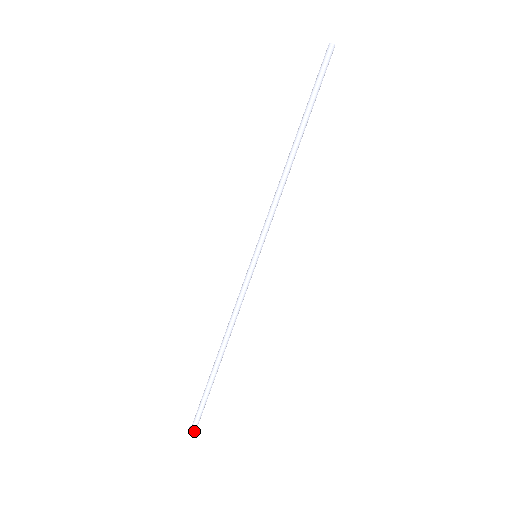
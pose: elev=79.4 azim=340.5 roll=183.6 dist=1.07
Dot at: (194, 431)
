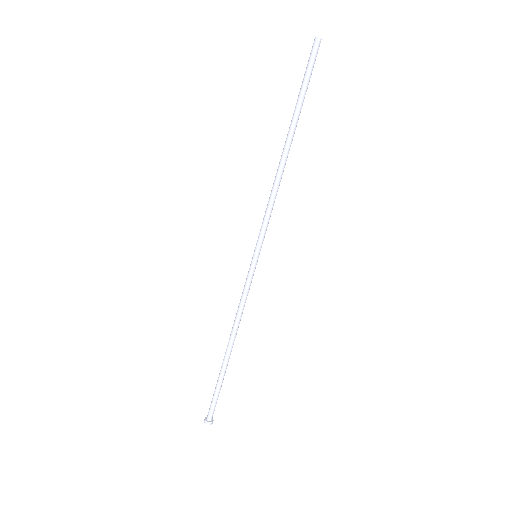
Dot at: (212, 422)
